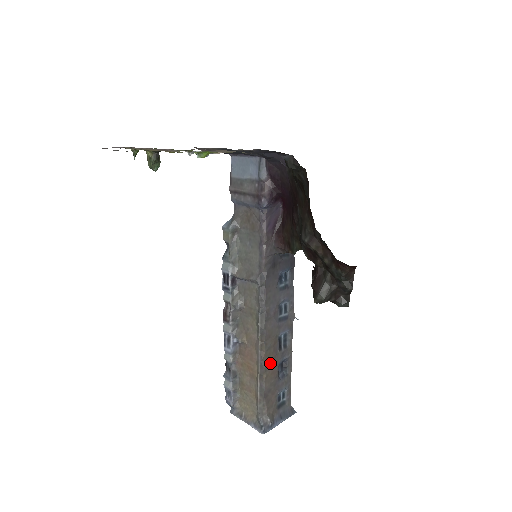
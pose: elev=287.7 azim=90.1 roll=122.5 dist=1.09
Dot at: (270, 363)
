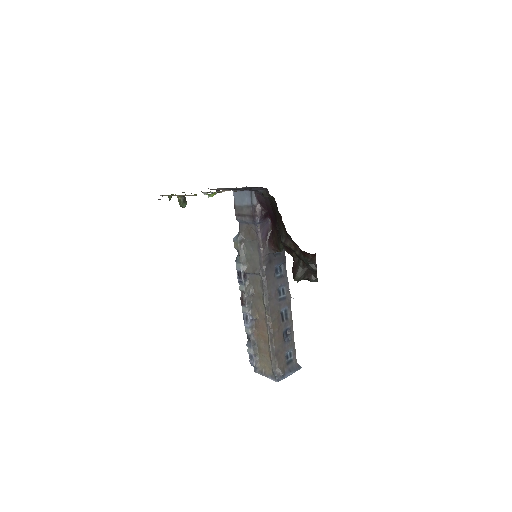
Dot at: (276, 331)
